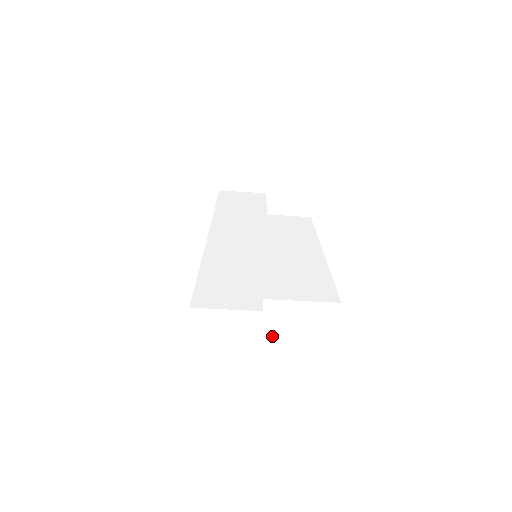
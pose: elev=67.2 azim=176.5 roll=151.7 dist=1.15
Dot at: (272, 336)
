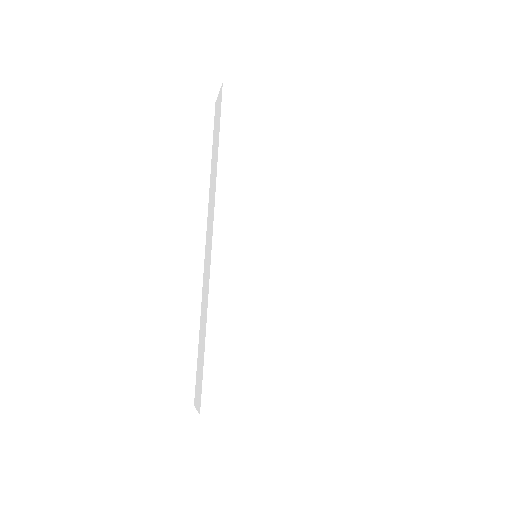
Dot at: occluded
